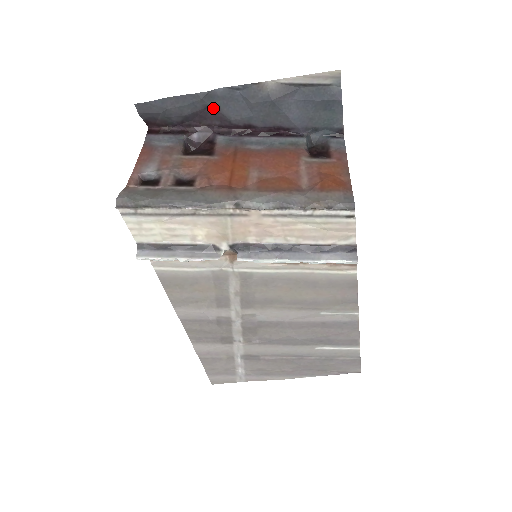
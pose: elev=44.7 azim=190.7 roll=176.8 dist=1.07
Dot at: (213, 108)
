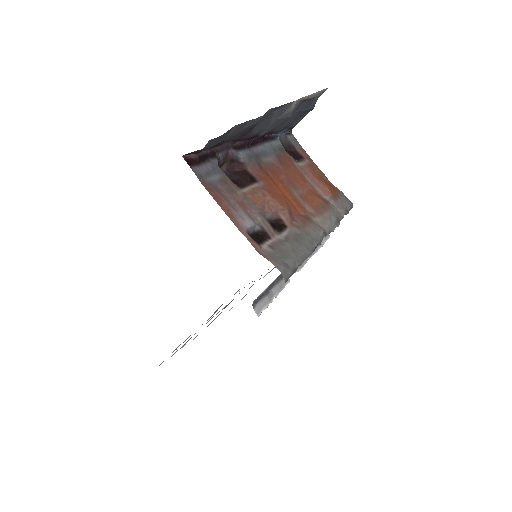
Dot at: (251, 128)
